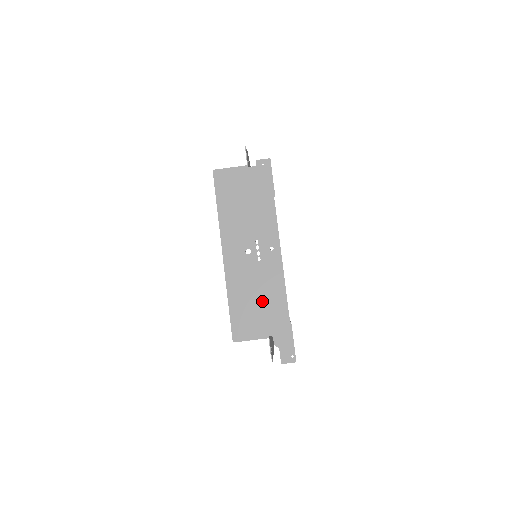
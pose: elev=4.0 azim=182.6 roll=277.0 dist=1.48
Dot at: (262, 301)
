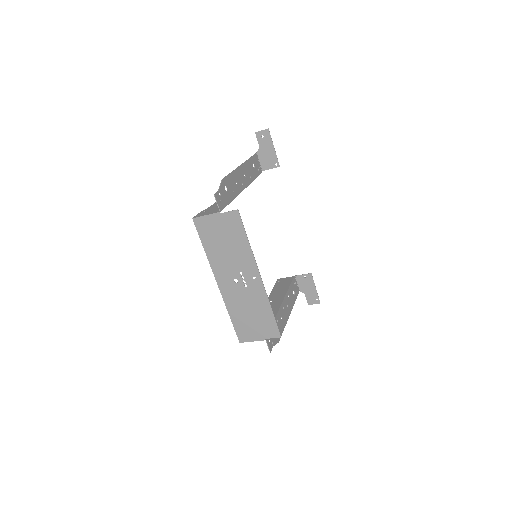
Dot at: (255, 316)
